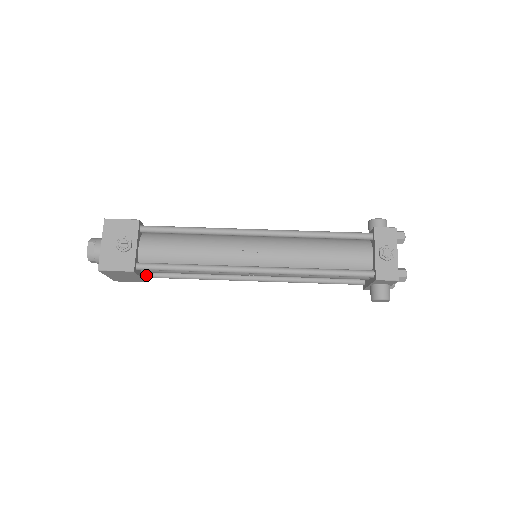
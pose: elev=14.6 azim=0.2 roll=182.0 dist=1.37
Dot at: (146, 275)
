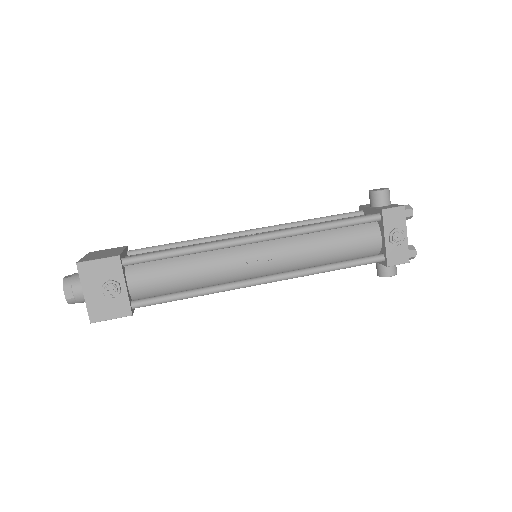
Dot at: occluded
